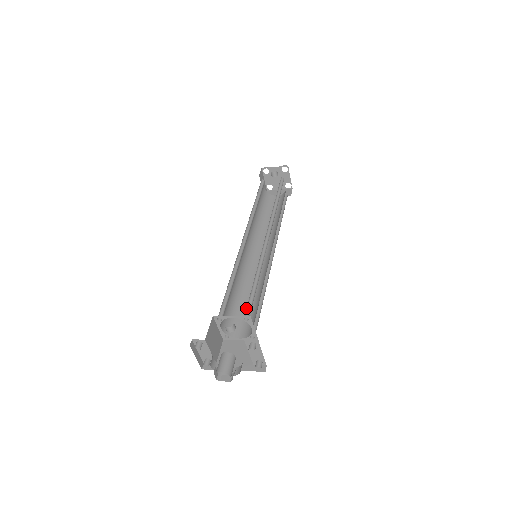
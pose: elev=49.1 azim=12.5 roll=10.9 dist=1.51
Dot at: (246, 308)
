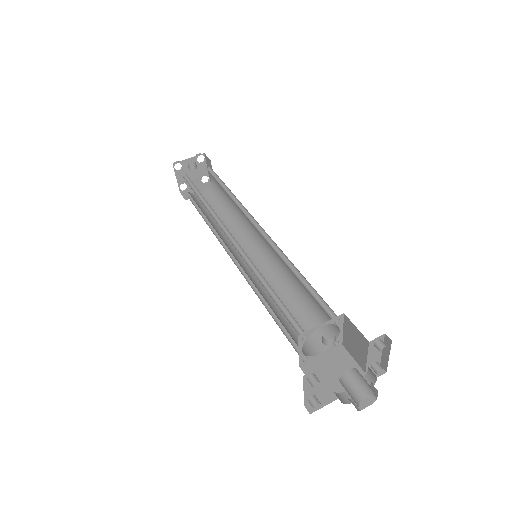
Dot at: occluded
